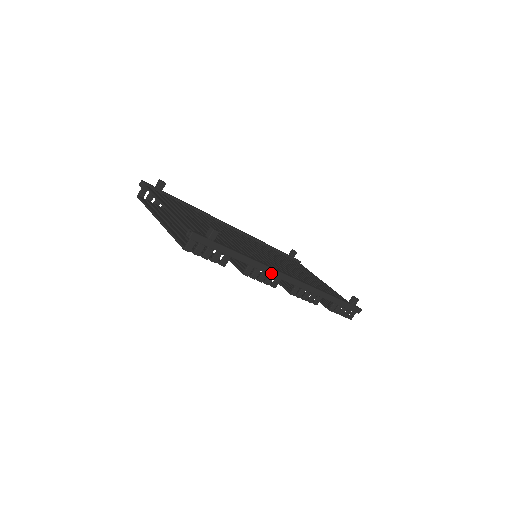
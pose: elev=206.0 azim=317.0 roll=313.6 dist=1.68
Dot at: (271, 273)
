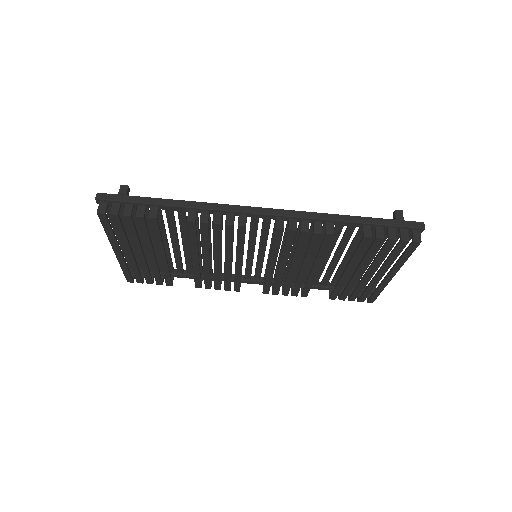
Dot at: (224, 209)
